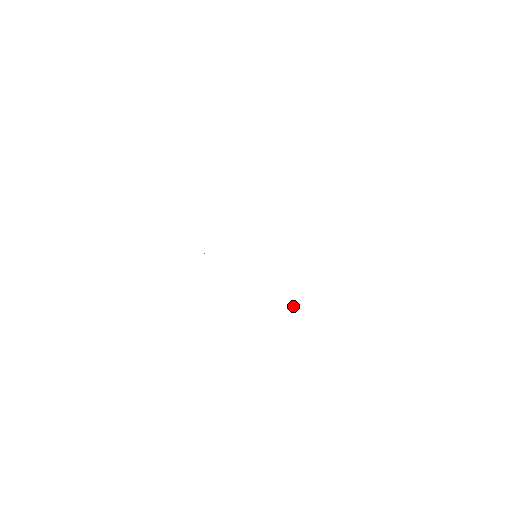
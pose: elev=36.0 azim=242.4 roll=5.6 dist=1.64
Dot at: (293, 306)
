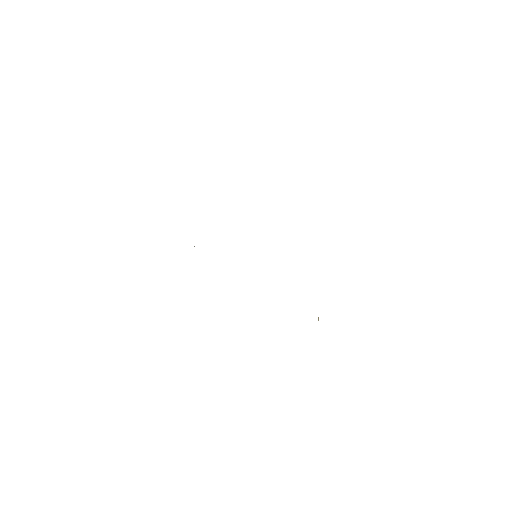
Dot at: occluded
